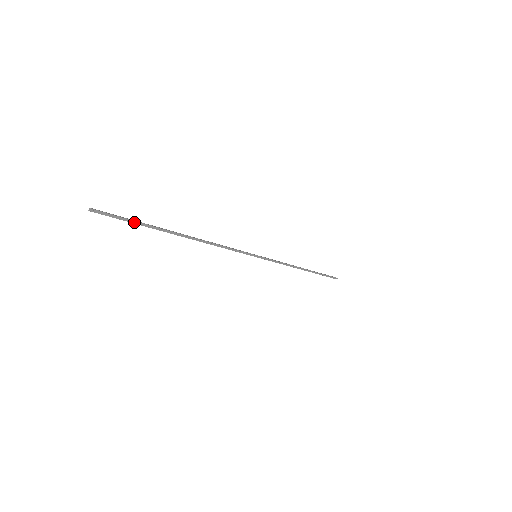
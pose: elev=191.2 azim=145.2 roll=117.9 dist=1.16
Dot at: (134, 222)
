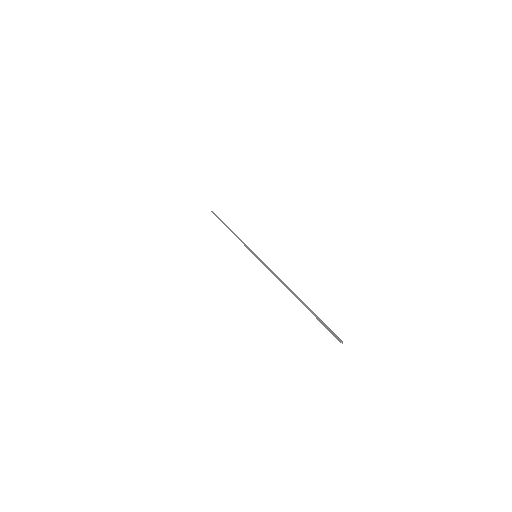
Dot at: (319, 319)
